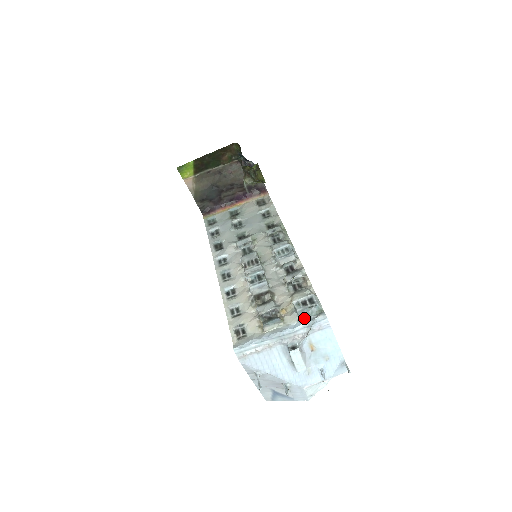
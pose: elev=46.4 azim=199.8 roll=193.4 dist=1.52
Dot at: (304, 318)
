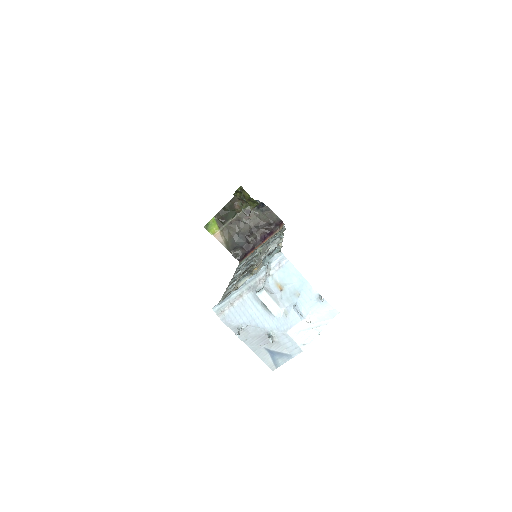
Dot at: occluded
